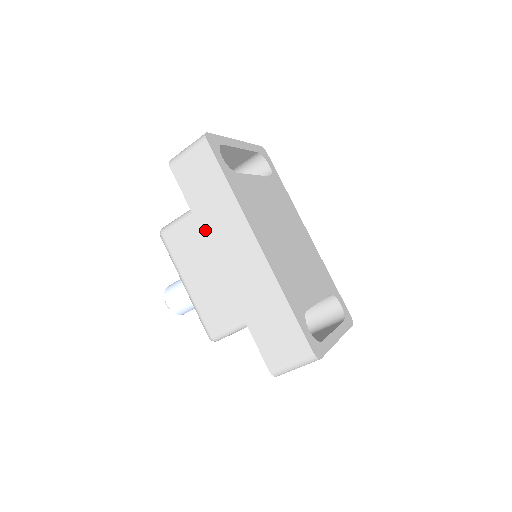
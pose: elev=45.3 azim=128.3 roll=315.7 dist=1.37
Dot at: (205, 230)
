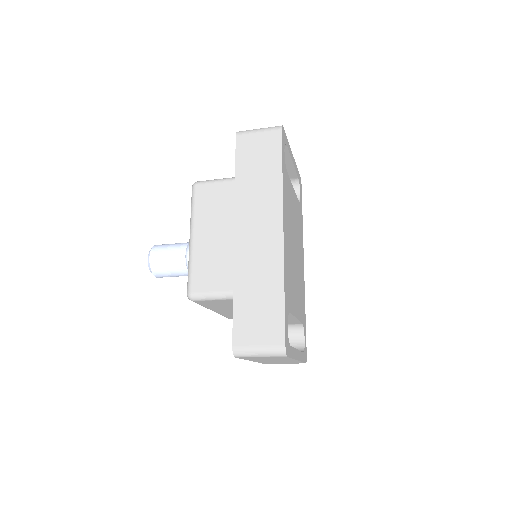
Dot at: (239, 198)
